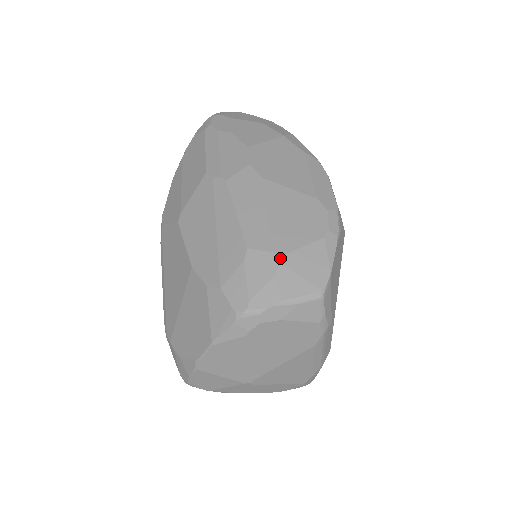
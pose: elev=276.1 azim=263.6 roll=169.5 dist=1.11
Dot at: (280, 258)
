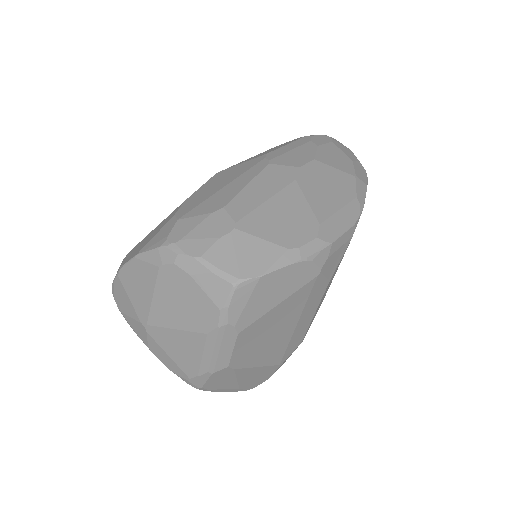
Dot at: (236, 230)
